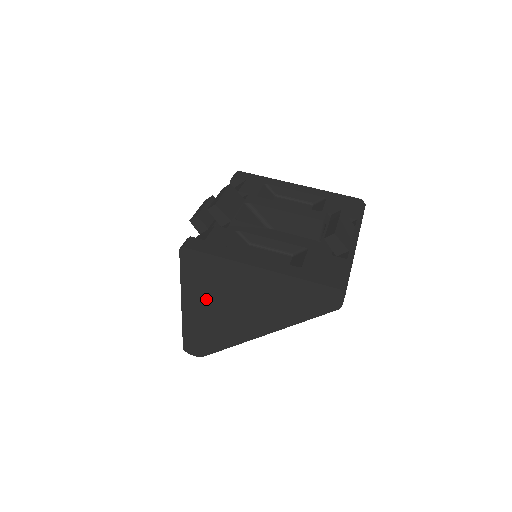
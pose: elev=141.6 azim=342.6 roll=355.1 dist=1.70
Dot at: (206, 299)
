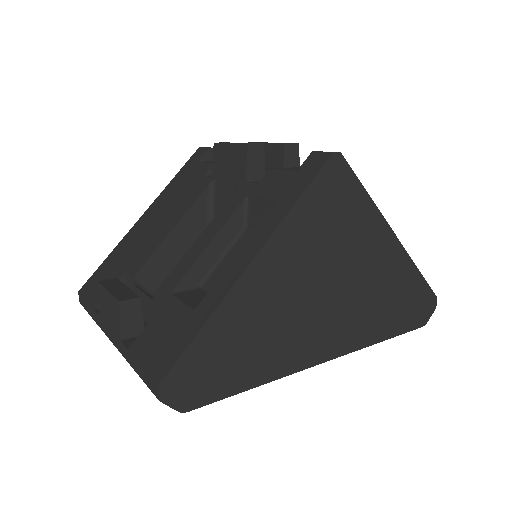
Dot at: (301, 264)
